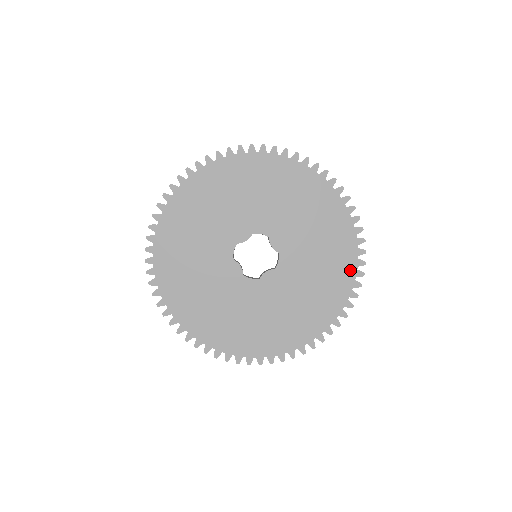
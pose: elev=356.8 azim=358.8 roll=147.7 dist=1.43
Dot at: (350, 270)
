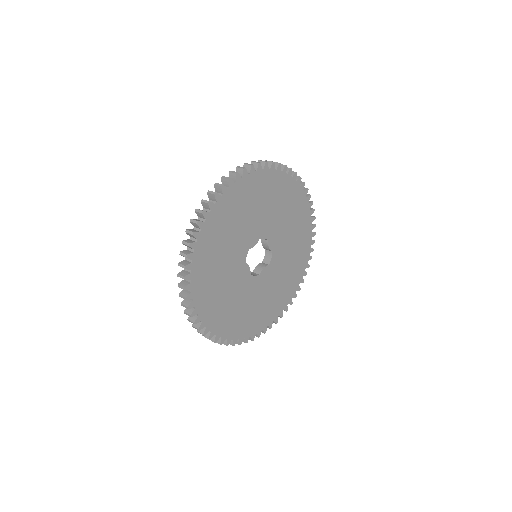
Dot at: (306, 256)
